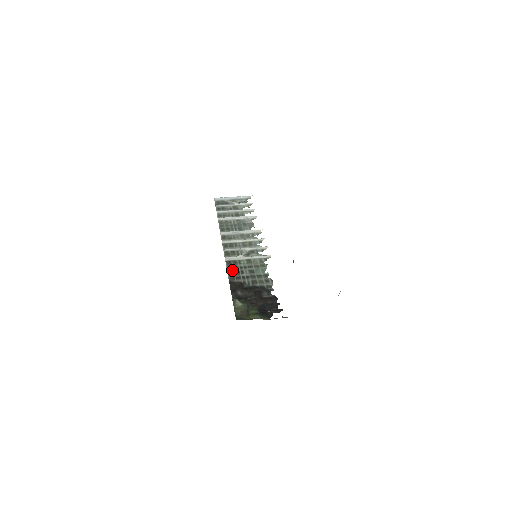
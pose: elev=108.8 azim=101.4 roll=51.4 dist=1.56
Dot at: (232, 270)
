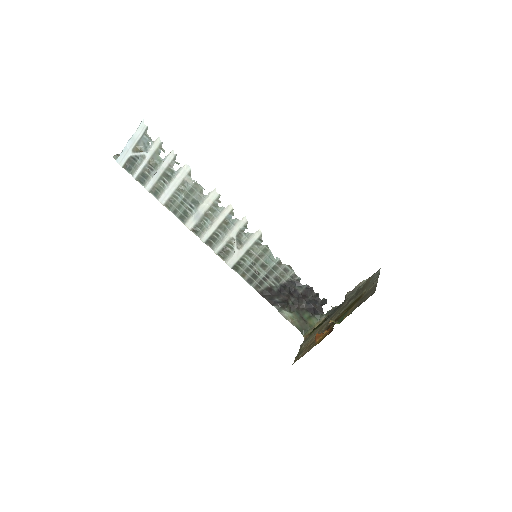
Dot at: (247, 276)
